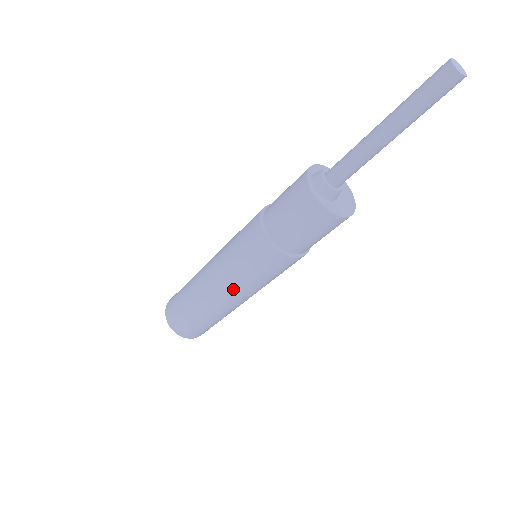
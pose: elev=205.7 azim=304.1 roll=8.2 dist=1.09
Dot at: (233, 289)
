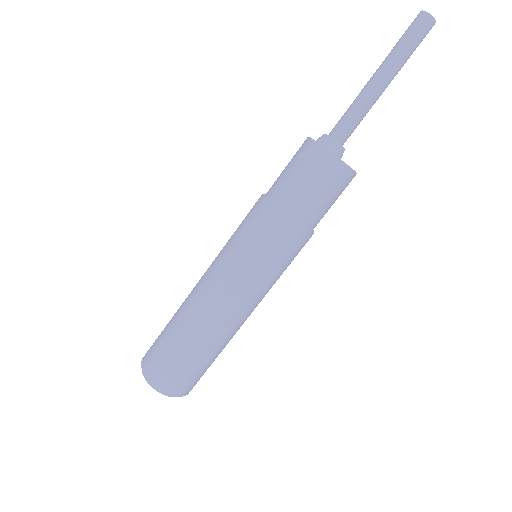
Dot at: (244, 294)
